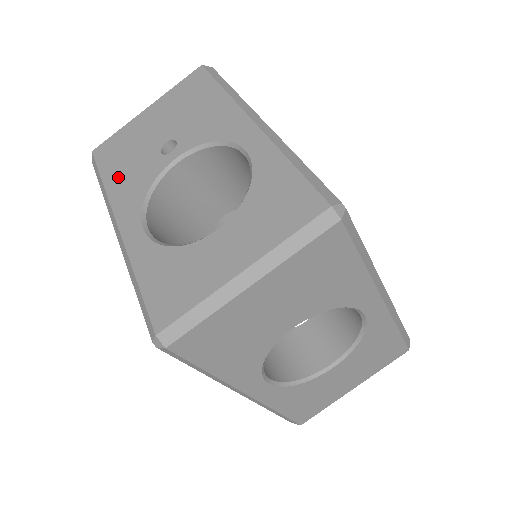
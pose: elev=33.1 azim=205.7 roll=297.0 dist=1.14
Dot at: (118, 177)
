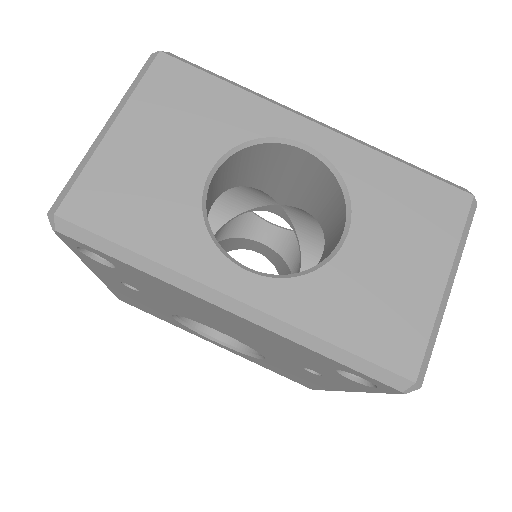
Dot at: occluded
